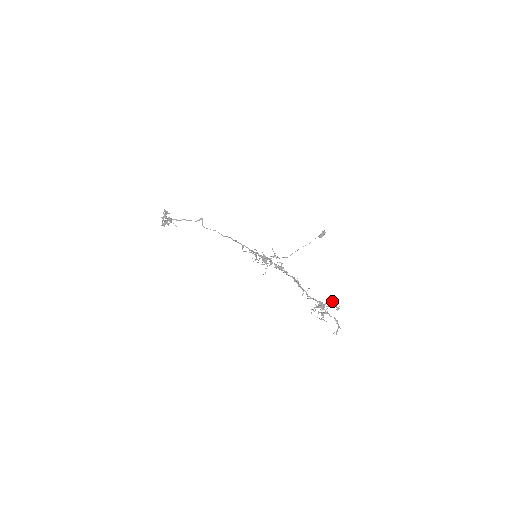
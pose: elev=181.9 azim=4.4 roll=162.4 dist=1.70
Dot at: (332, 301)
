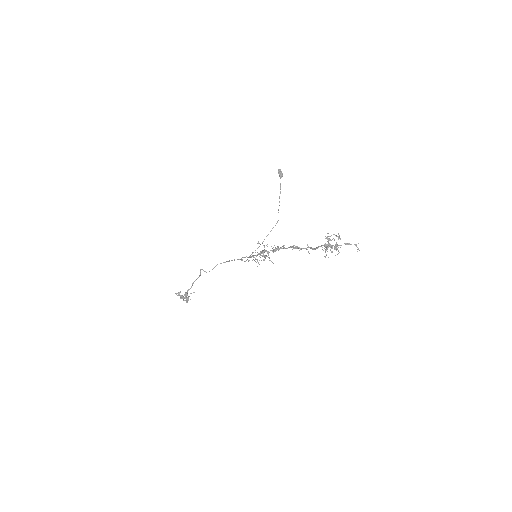
Dot at: occluded
